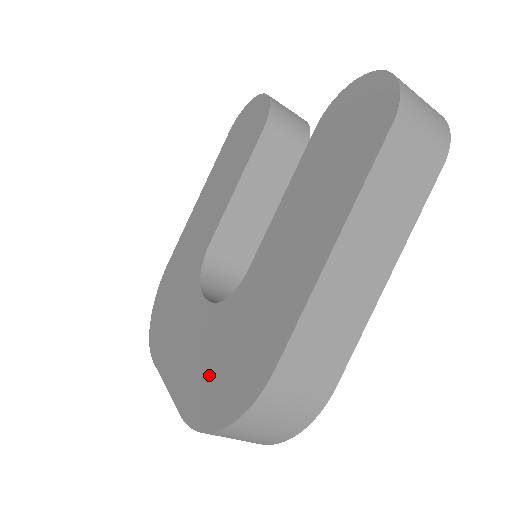
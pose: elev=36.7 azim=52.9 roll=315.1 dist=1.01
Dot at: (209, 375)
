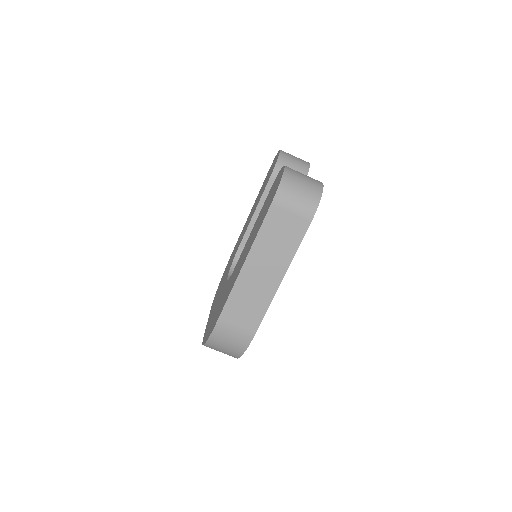
Dot at: occluded
